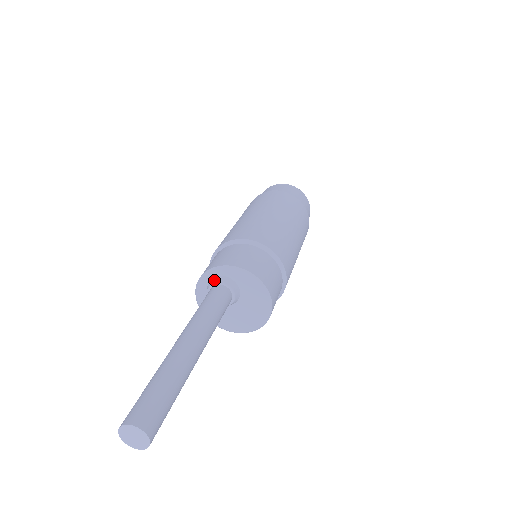
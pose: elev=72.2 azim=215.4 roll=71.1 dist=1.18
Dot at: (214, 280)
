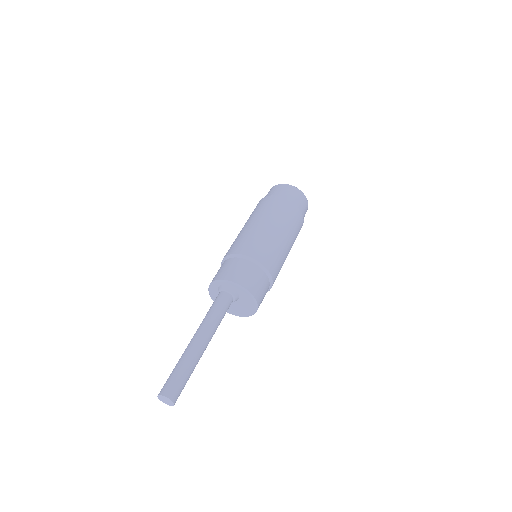
Dot at: (224, 288)
